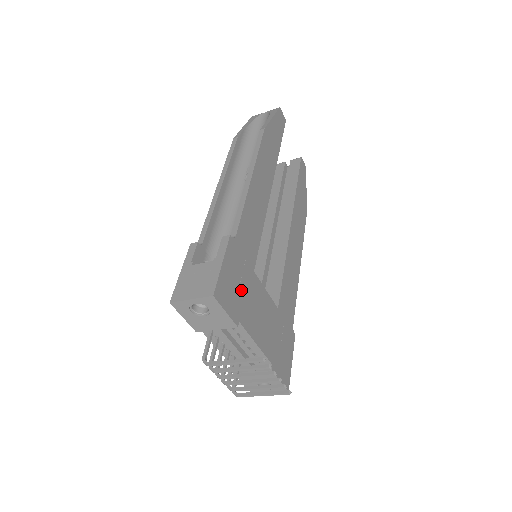
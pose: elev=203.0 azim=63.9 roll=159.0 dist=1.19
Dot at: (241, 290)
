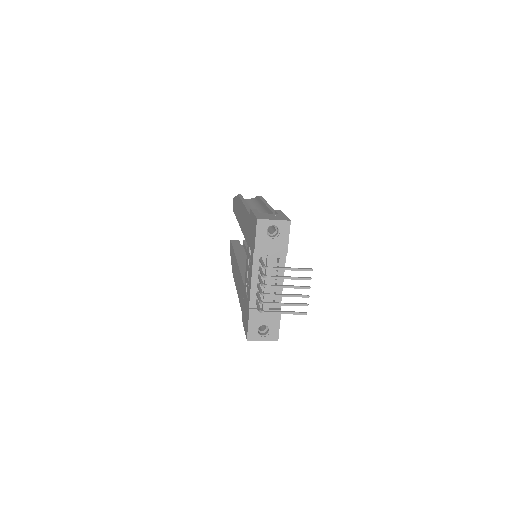
Dot at: occluded
